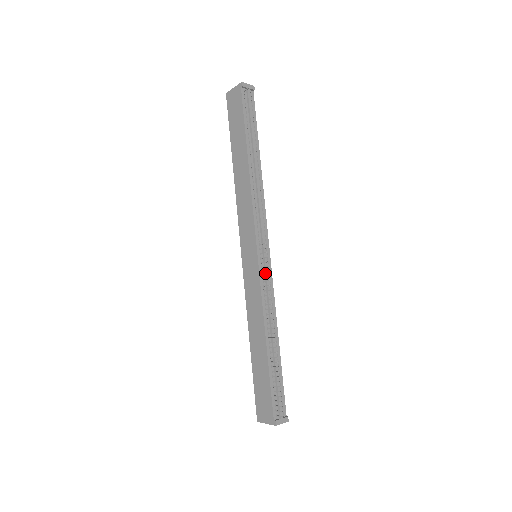
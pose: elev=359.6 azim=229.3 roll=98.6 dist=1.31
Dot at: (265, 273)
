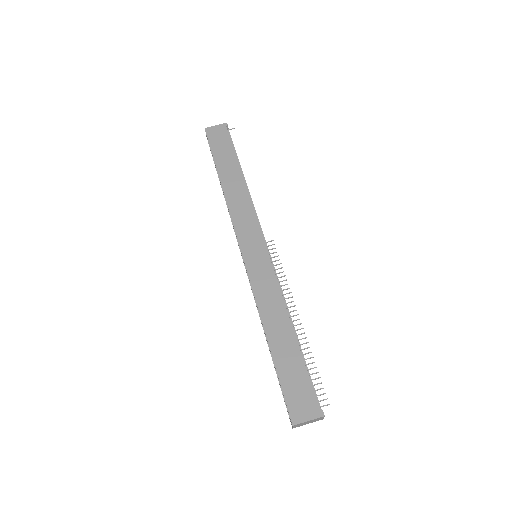
Dot at: (274, 268)
